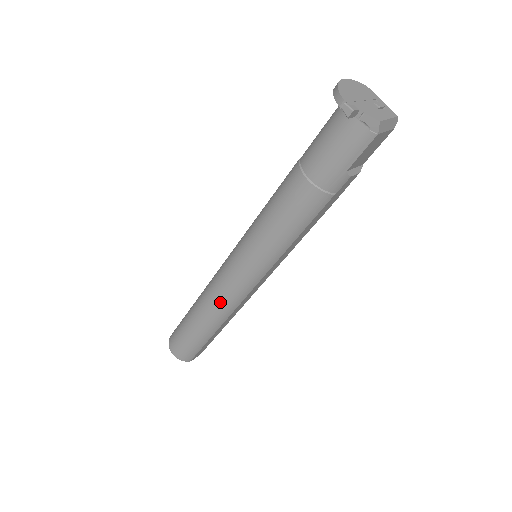
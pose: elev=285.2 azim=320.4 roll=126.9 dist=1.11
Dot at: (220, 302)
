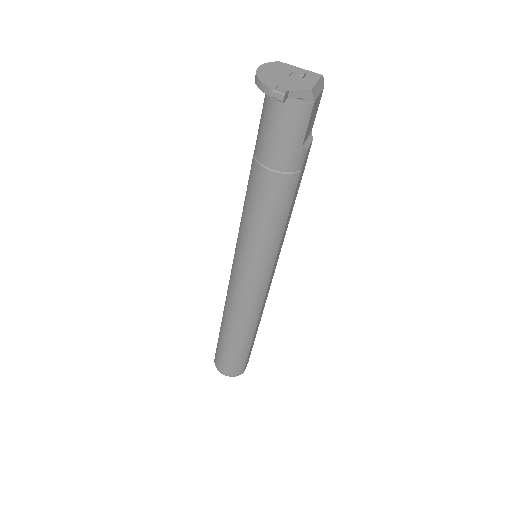
Dot at: (245, 311)
